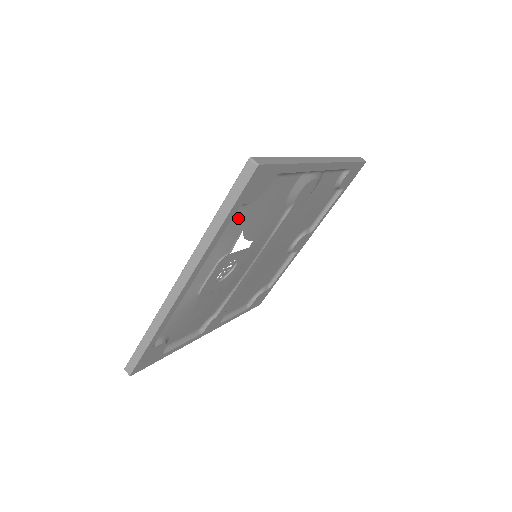
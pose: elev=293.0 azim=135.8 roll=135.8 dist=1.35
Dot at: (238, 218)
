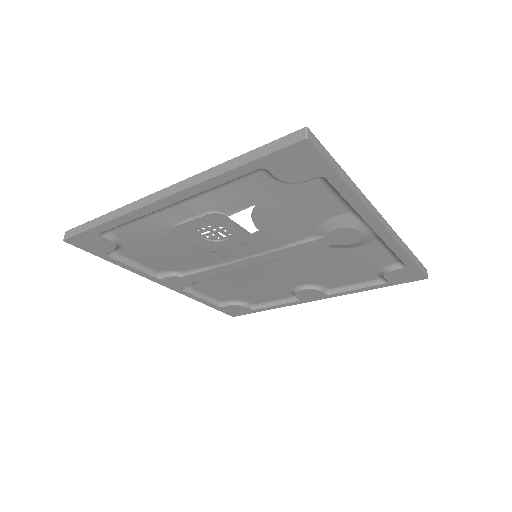
Dot at: (257, 185)
